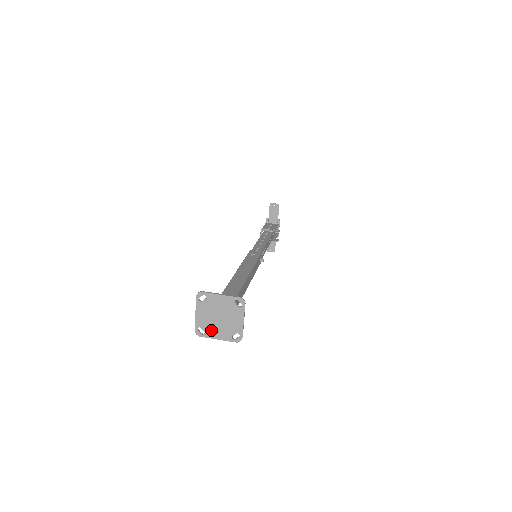
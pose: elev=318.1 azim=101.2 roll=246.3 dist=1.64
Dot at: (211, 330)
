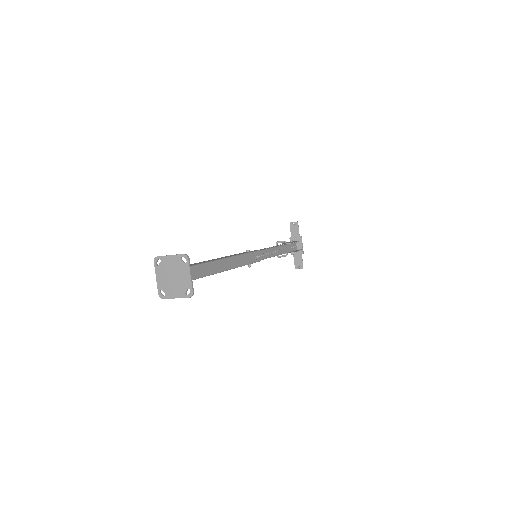
Dot at: (169, 290)
